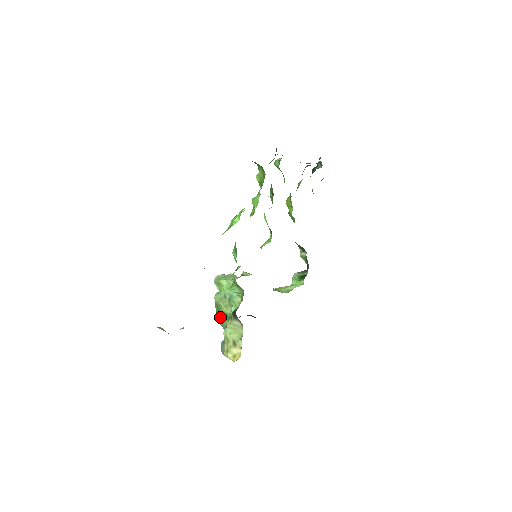
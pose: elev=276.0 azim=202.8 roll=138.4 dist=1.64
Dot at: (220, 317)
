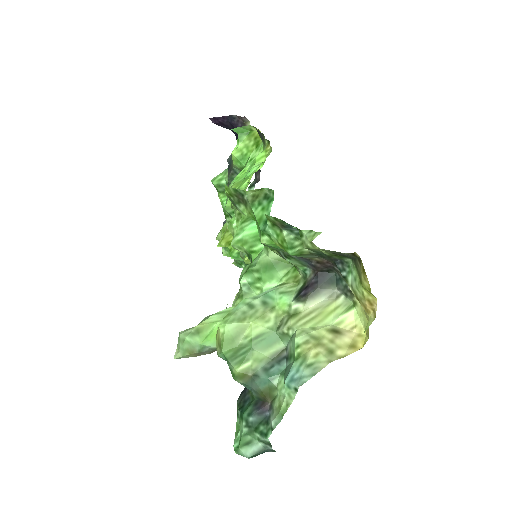
Dot at: (247, 356)
